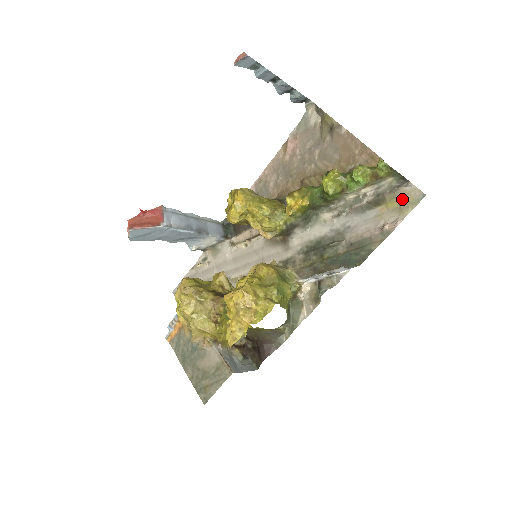
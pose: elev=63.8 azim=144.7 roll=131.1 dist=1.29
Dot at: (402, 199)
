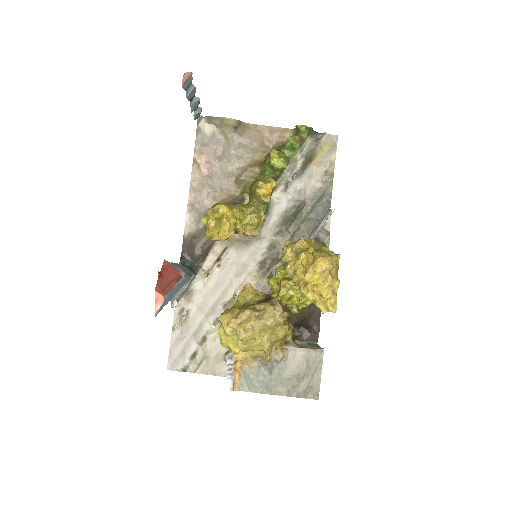
Dot at: (325, 147)
